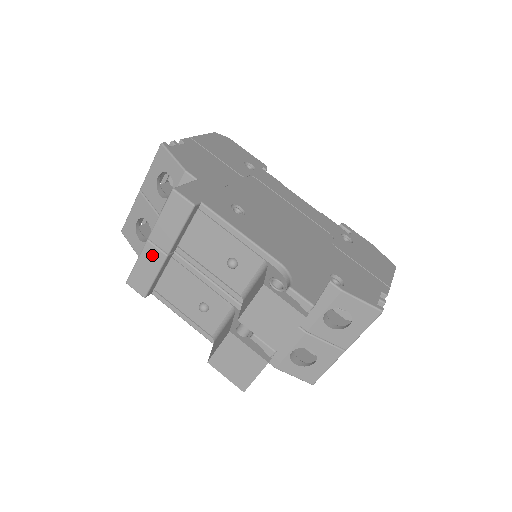
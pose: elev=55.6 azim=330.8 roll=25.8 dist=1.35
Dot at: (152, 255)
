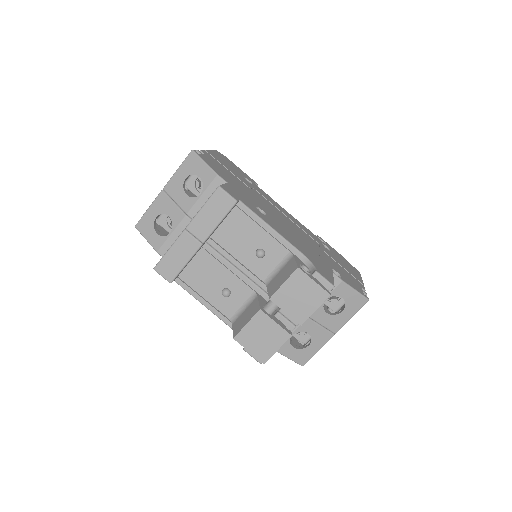
Dot at: (187, 243)
